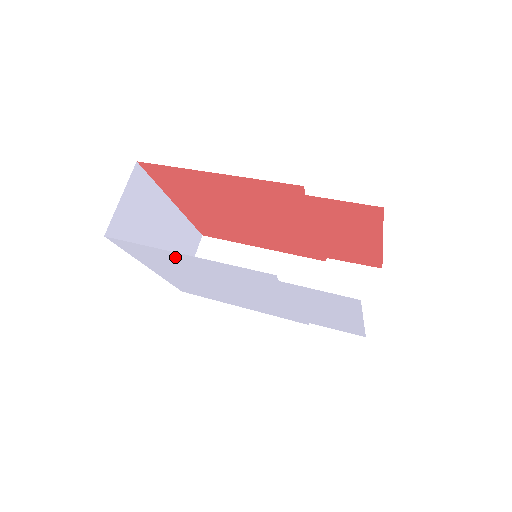
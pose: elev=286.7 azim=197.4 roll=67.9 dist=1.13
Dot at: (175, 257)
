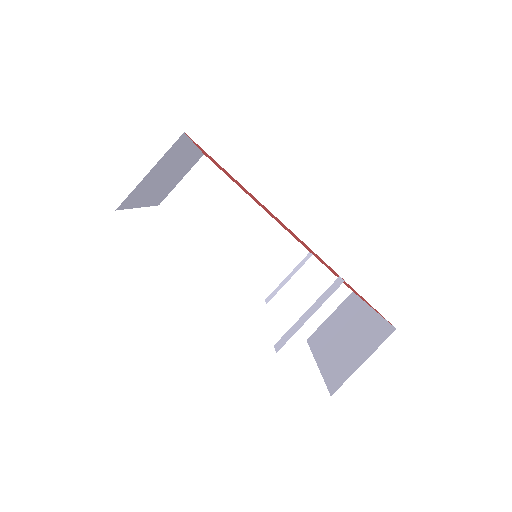
Dot at: occluded
